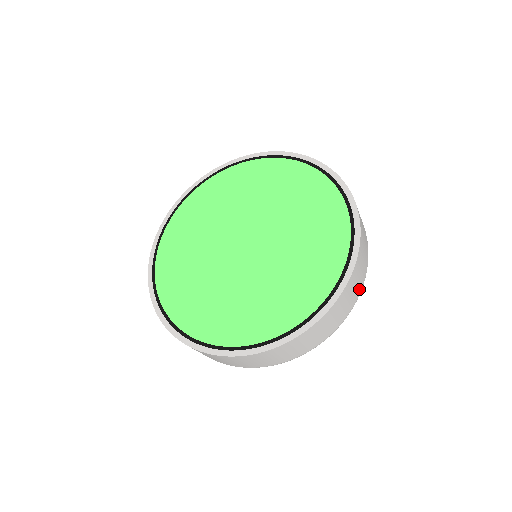
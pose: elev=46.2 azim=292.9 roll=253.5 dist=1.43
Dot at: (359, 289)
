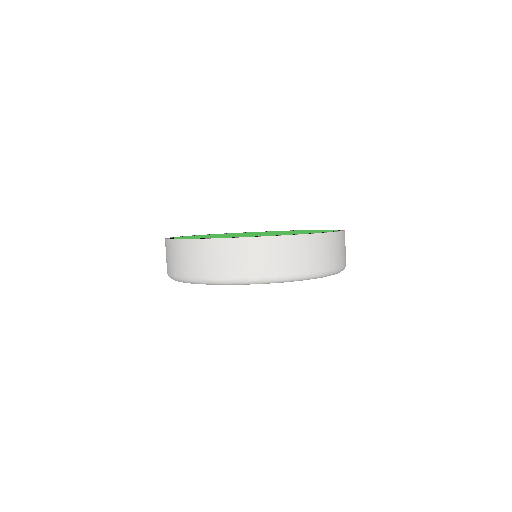
Dot at: (337, 263)
